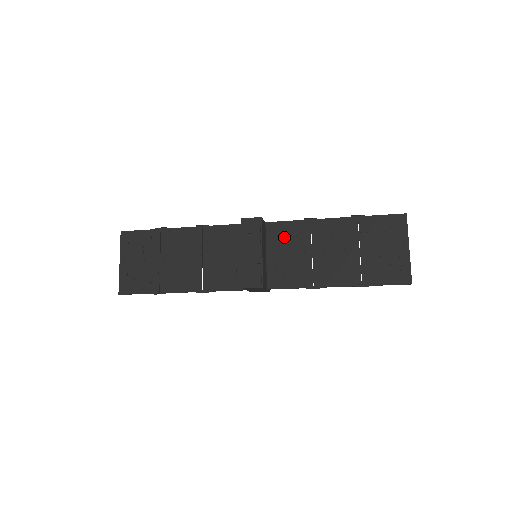
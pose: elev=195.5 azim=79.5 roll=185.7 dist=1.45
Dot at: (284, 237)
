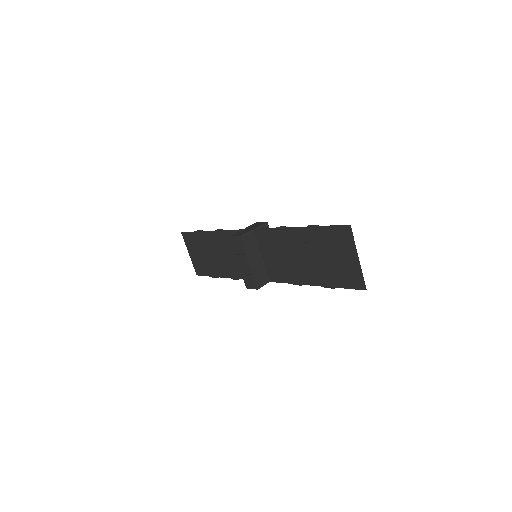
Dot at: (268, 242)
